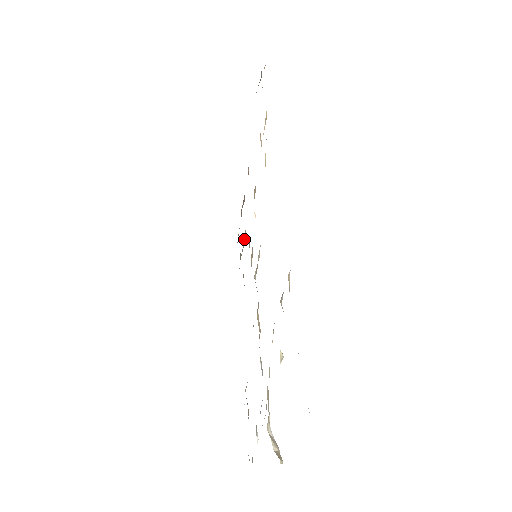
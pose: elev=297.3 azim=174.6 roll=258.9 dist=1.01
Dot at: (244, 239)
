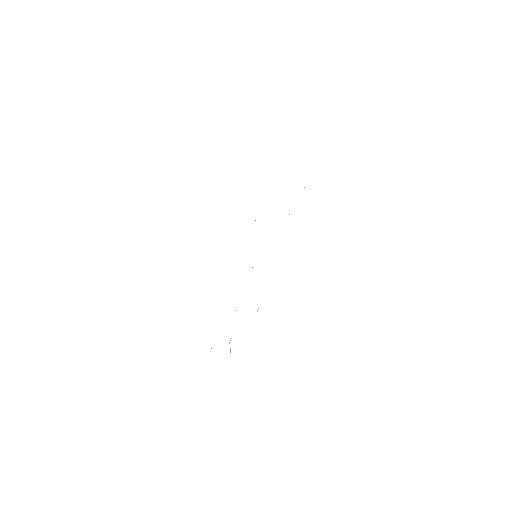
Dot at: occluded
